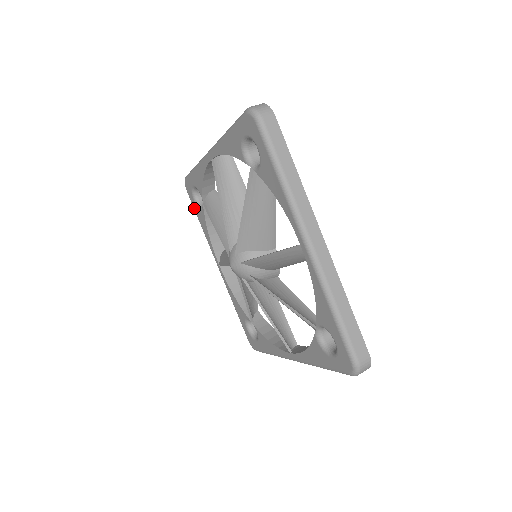
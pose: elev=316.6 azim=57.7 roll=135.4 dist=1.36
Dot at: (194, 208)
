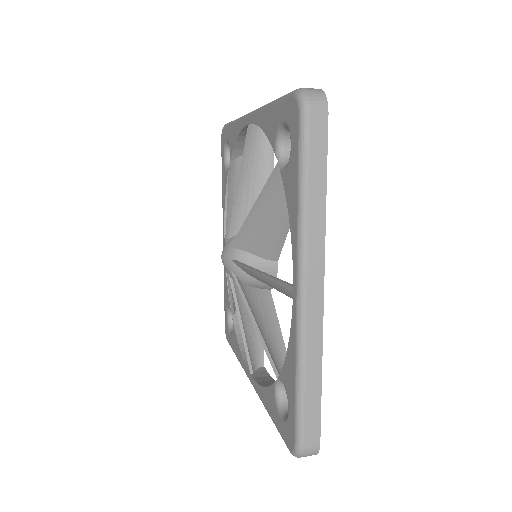
Dot at: (222, 163)
